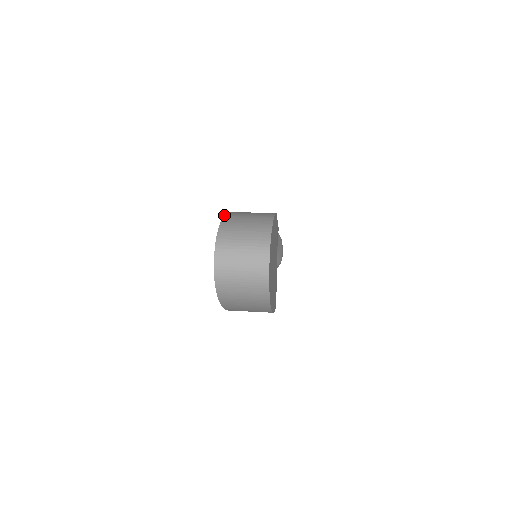
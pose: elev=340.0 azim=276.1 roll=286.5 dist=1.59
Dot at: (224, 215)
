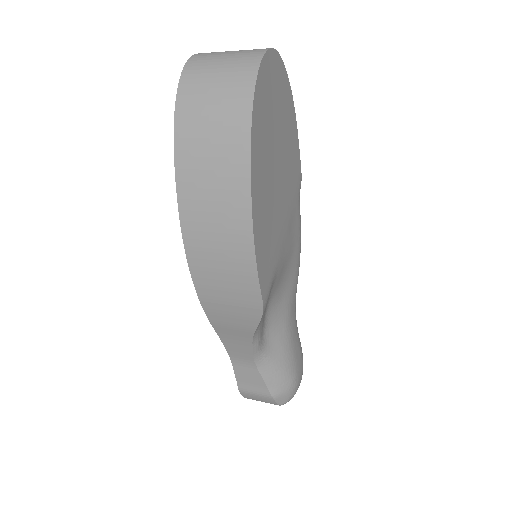
Dot at: occluded
